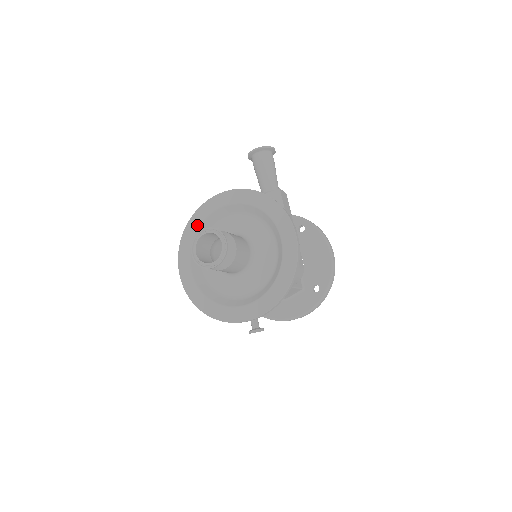
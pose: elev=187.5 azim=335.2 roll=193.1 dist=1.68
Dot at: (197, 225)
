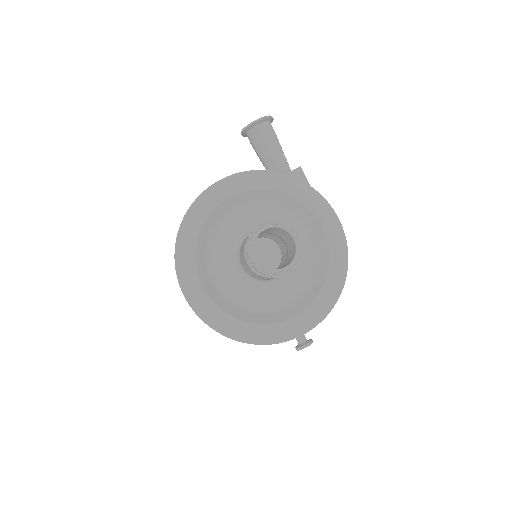
Dot at: (198, 225)
